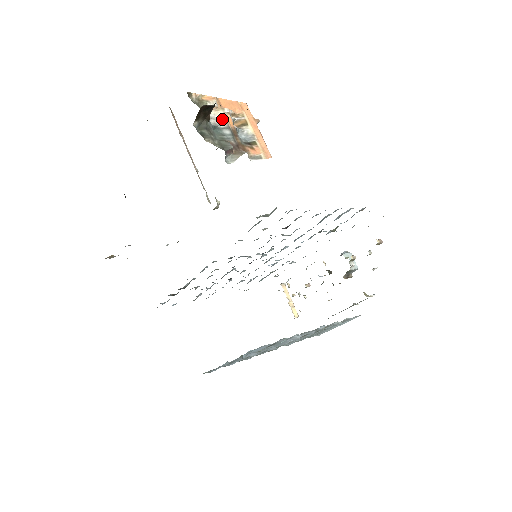
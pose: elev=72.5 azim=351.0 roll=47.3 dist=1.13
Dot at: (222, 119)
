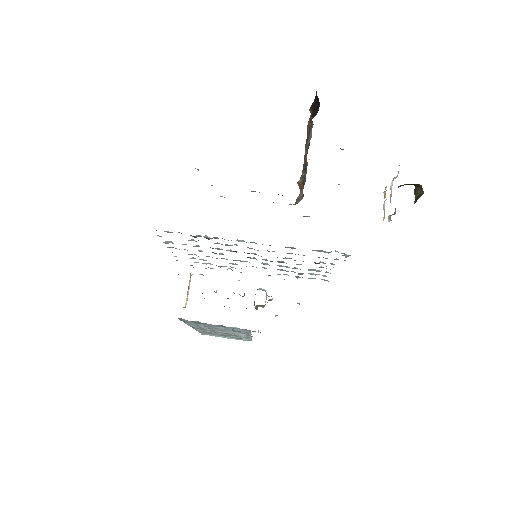
Dot at: occluded
